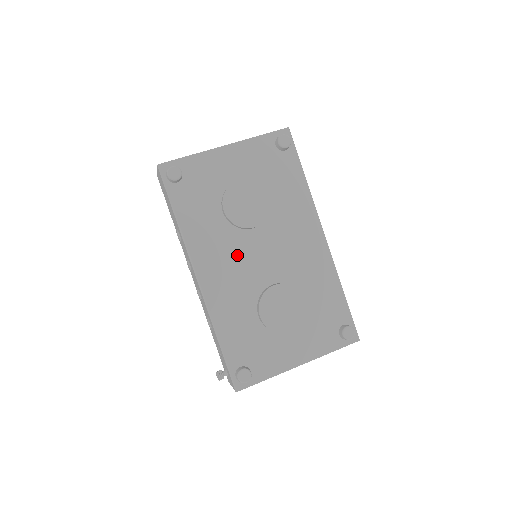
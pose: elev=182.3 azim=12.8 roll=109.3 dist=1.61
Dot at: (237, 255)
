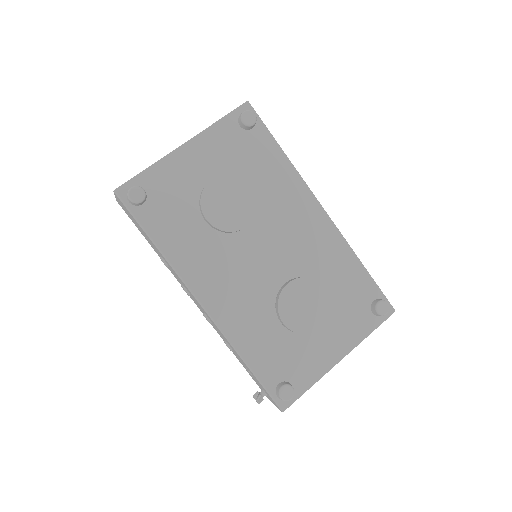
Dot at: (236, 264)
